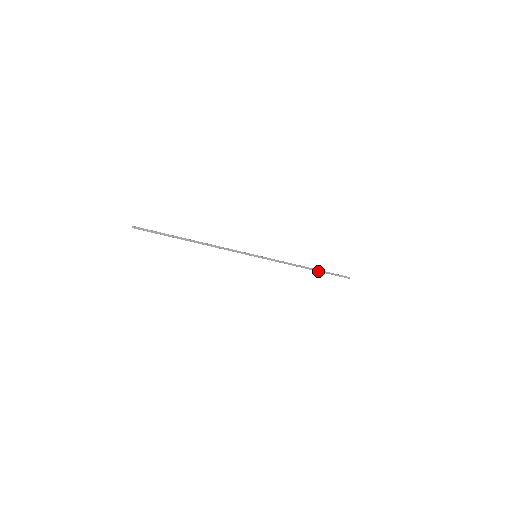
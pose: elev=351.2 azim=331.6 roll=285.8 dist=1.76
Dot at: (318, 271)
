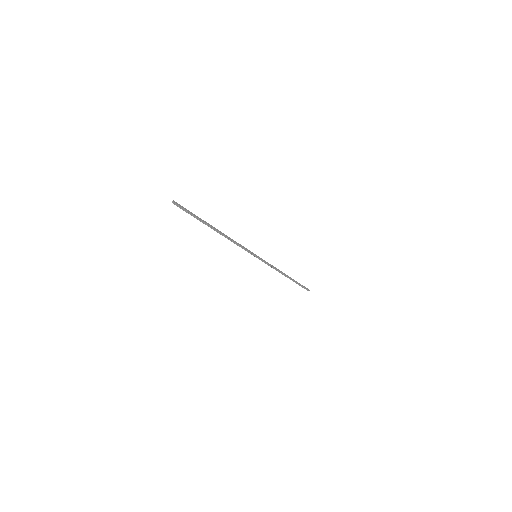
Dot at: (292, 280)
